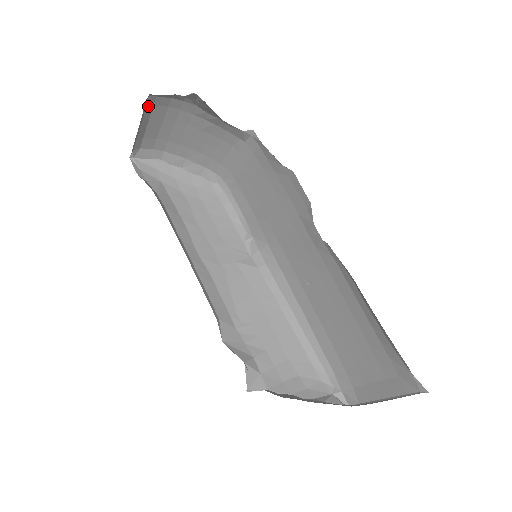
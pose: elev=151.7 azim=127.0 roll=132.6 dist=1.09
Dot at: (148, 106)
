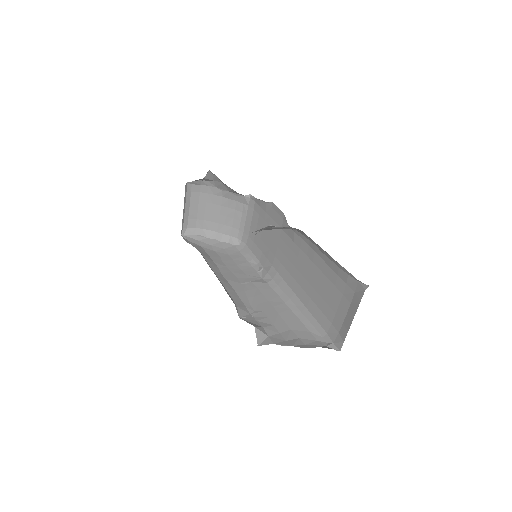
Dot at: (188, 192)
